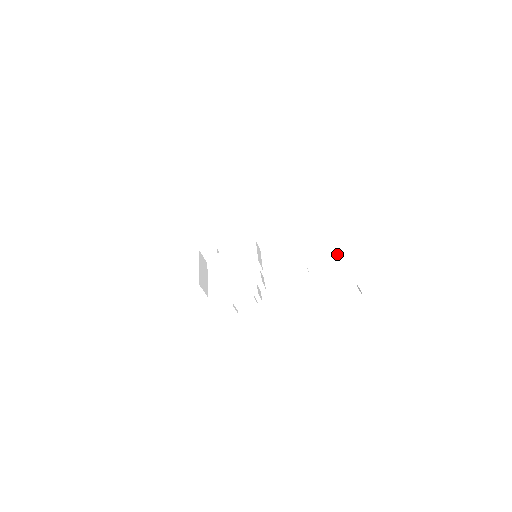
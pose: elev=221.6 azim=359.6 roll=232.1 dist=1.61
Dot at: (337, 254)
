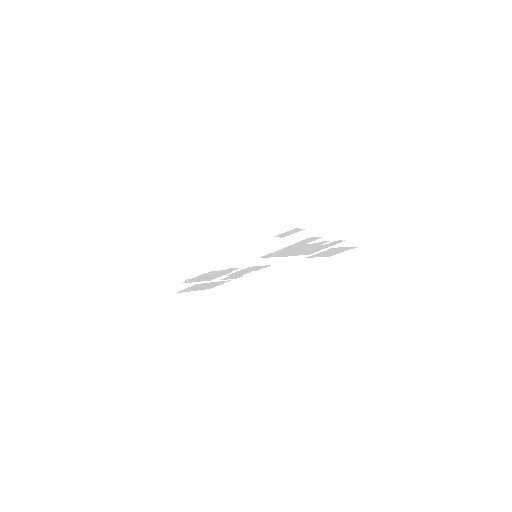
Dot at: (294, 217)
